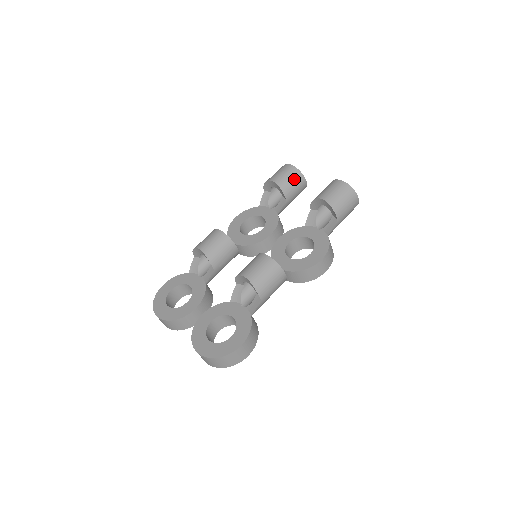
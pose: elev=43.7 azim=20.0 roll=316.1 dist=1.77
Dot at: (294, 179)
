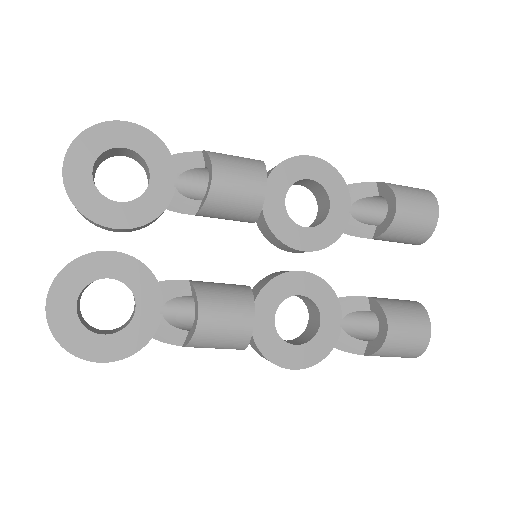
Dot at: (413, 236)
